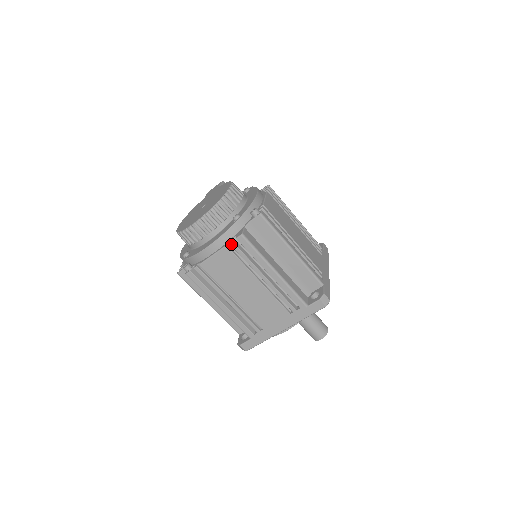
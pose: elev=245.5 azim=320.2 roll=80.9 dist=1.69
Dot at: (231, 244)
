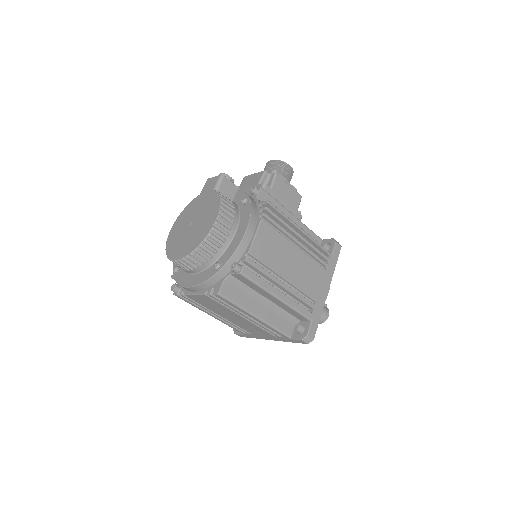
Dot at: (209, 295)
